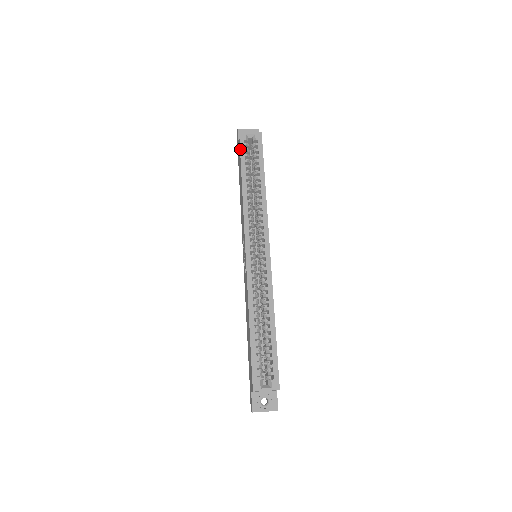
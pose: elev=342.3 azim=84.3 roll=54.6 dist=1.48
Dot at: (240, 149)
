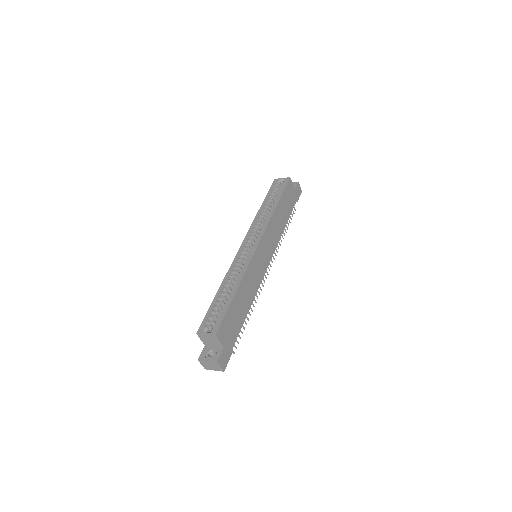
Dot at: (270, 188)
